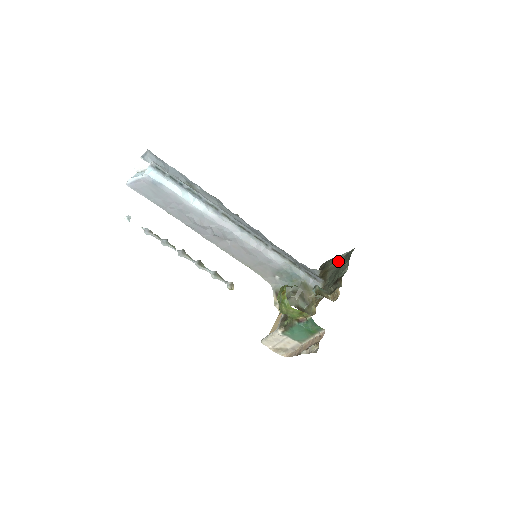
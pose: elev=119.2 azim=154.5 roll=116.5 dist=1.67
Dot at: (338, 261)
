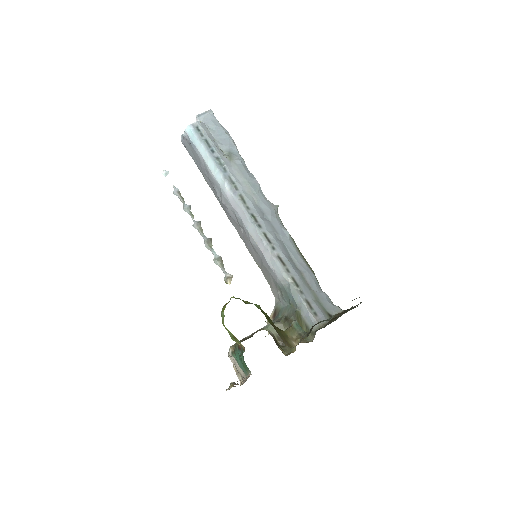
Dot at: occluded
